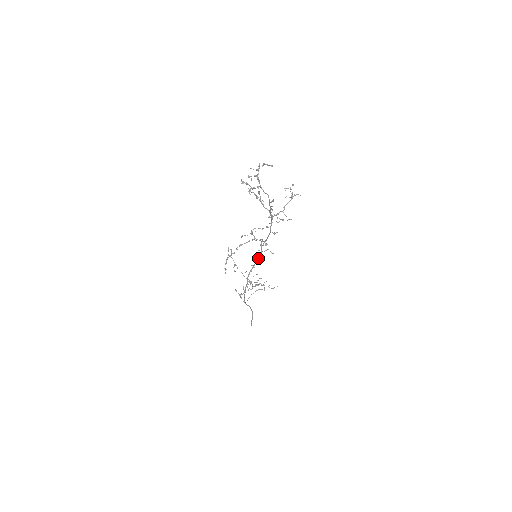
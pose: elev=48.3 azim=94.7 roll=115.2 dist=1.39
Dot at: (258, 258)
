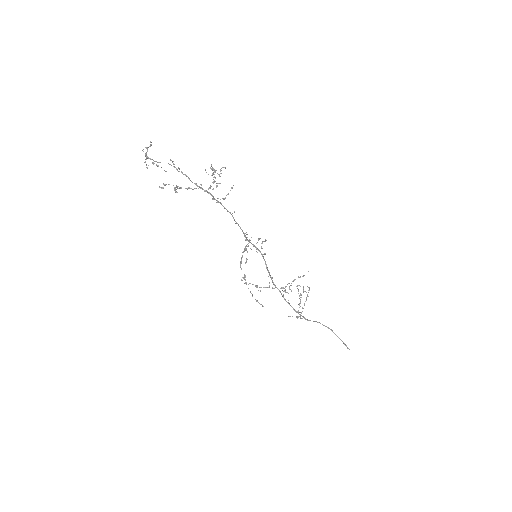
Dot at: occluded
